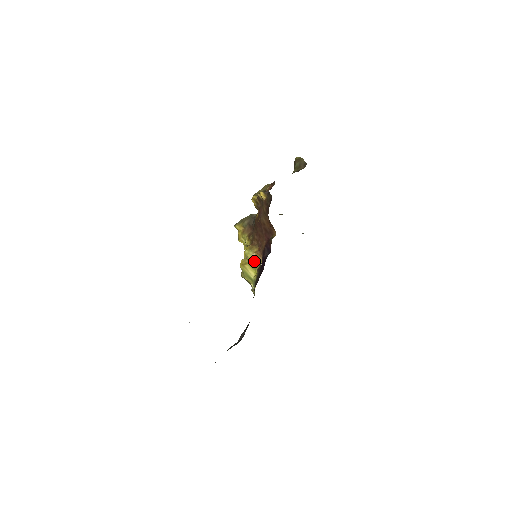
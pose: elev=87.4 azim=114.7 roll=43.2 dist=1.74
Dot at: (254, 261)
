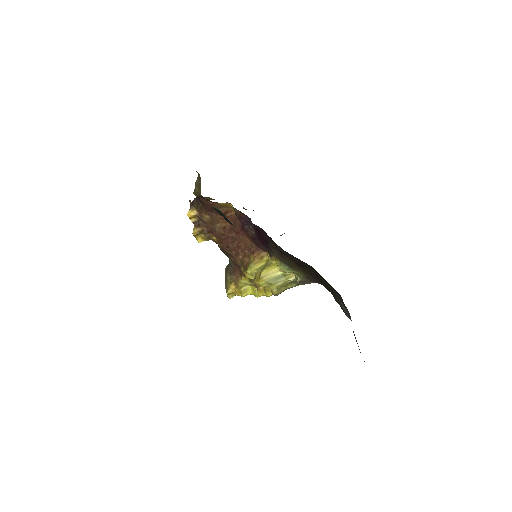
Dot at: (263, 264)
